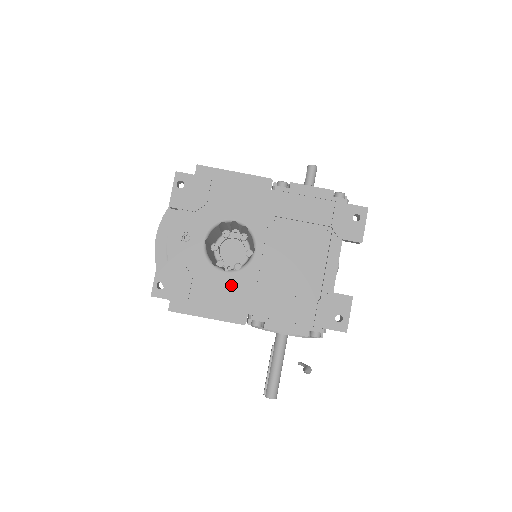
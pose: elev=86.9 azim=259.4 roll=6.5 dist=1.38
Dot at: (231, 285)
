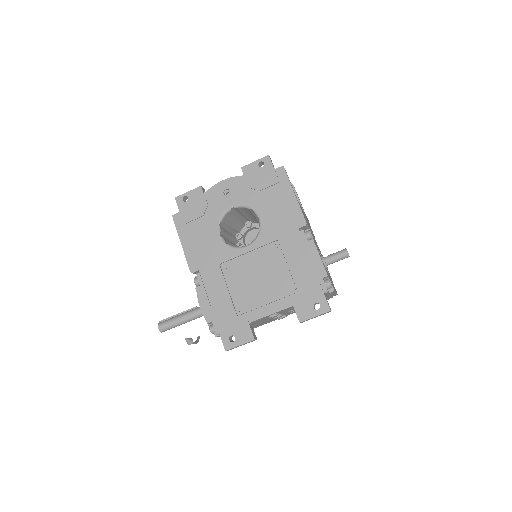
Dot at: (212, 245)
